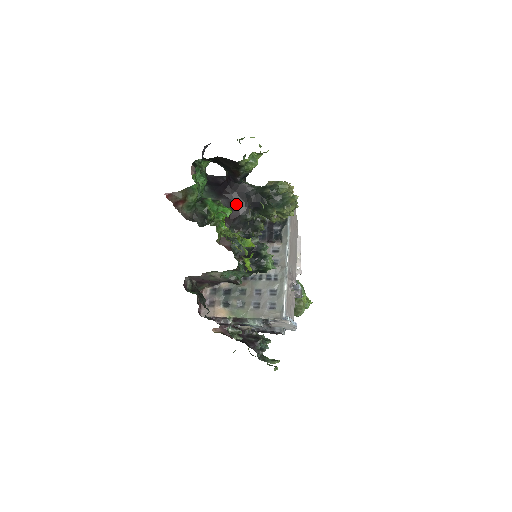
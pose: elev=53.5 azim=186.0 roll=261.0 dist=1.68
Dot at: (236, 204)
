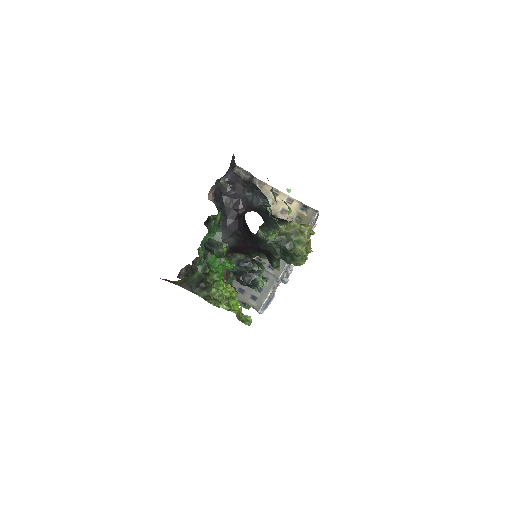
Dot at: (245, 244)
